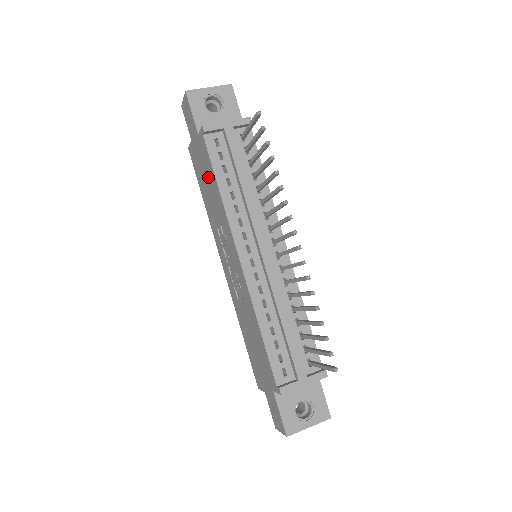
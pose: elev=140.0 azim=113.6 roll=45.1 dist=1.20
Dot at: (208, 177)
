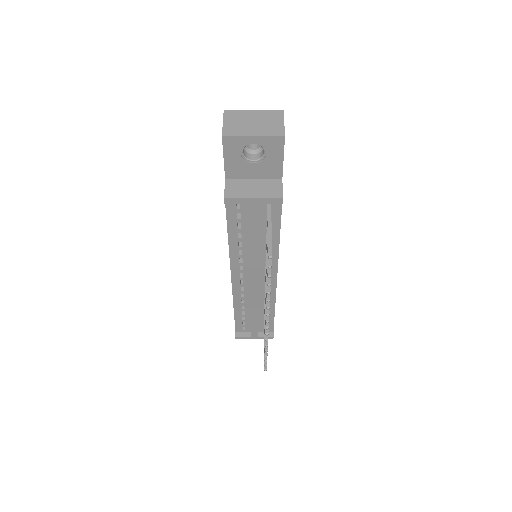
Dot at: occluded
